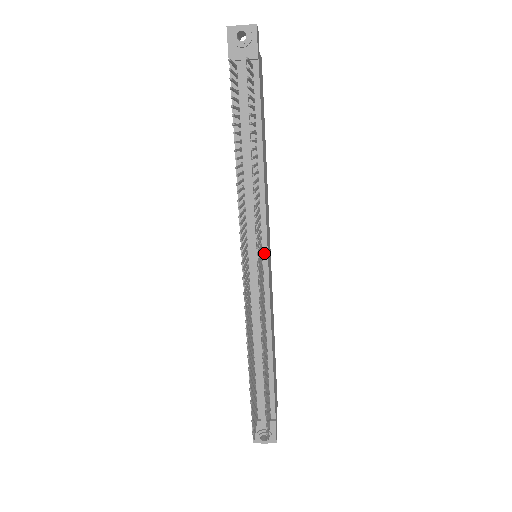
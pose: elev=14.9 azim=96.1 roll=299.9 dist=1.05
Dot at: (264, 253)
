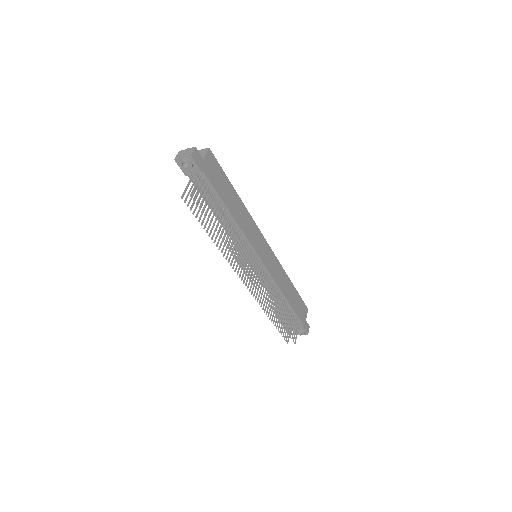
Dot at: (258, 259)
